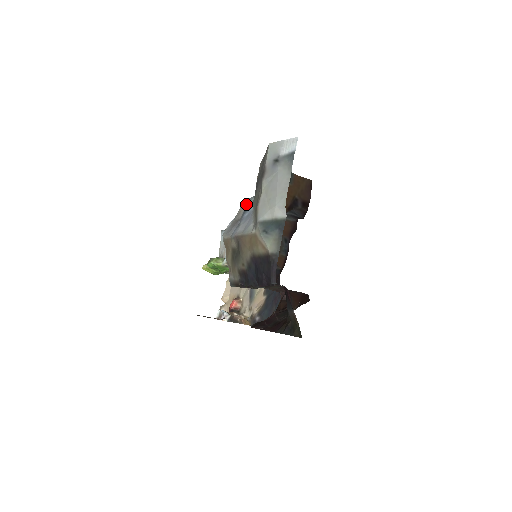
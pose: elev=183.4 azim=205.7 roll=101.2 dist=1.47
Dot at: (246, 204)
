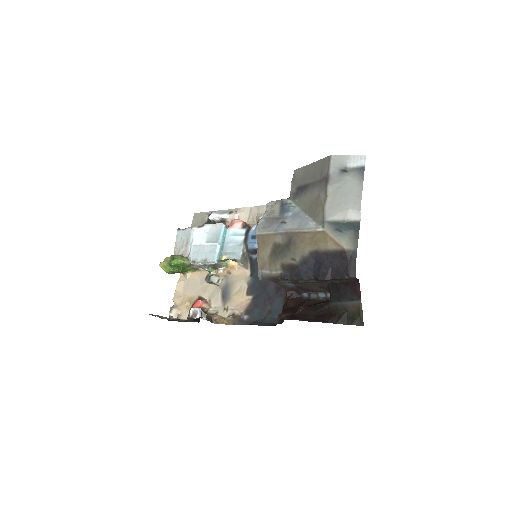
Dot at: (279, 204)
